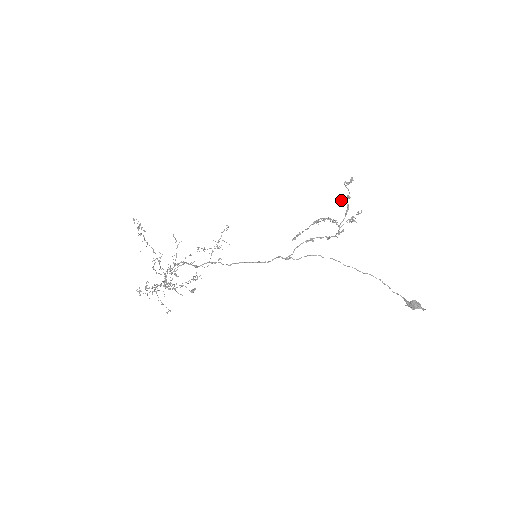
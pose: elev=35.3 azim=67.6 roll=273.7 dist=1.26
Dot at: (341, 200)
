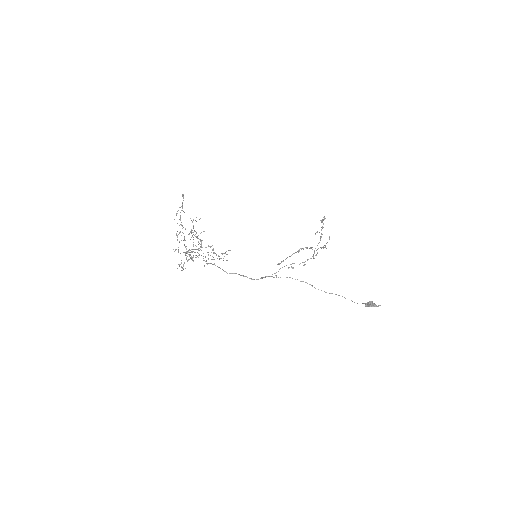
Dot at: (317, 232)
